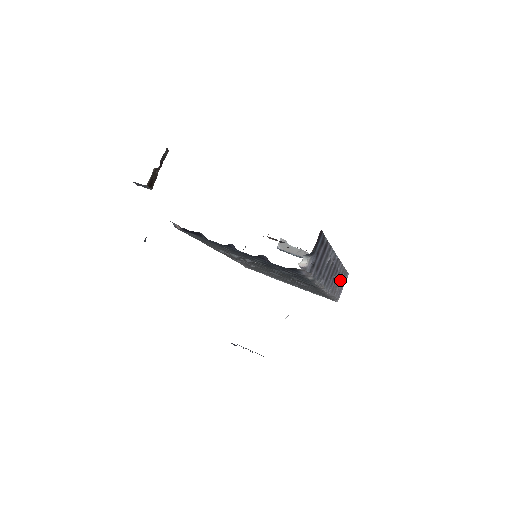
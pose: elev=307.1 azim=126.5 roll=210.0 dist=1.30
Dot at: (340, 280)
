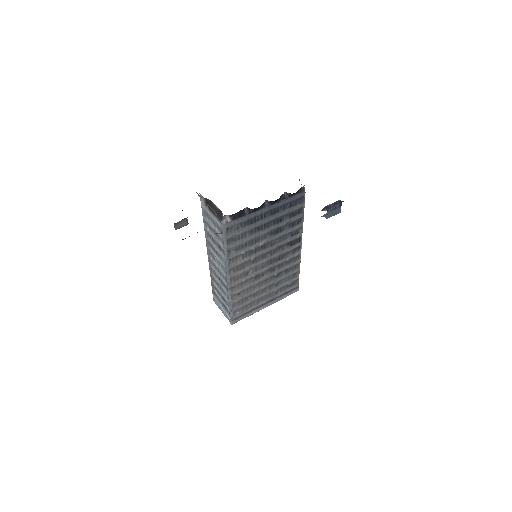
Dot at: occluded
